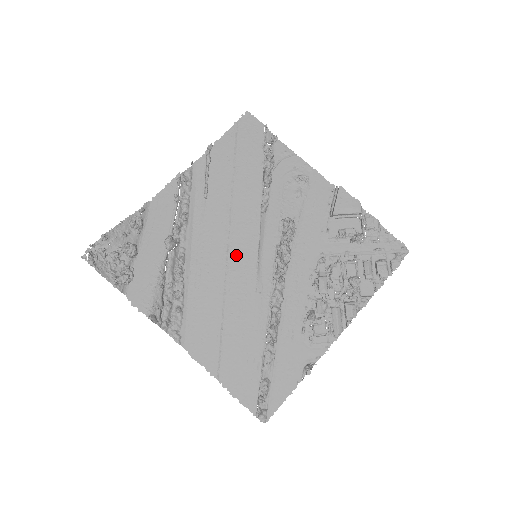
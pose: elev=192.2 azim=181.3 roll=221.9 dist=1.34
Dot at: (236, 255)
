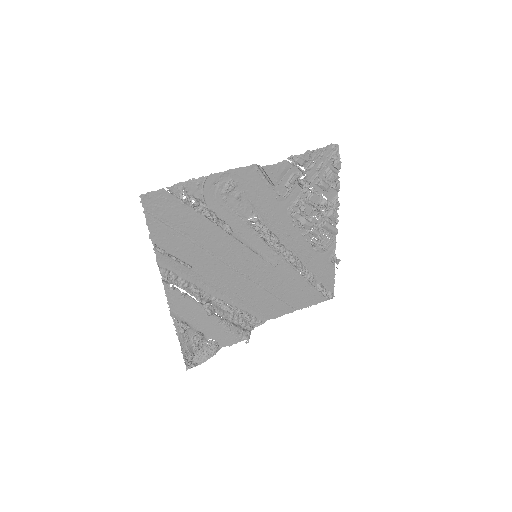
Dot at: (244, 267)
